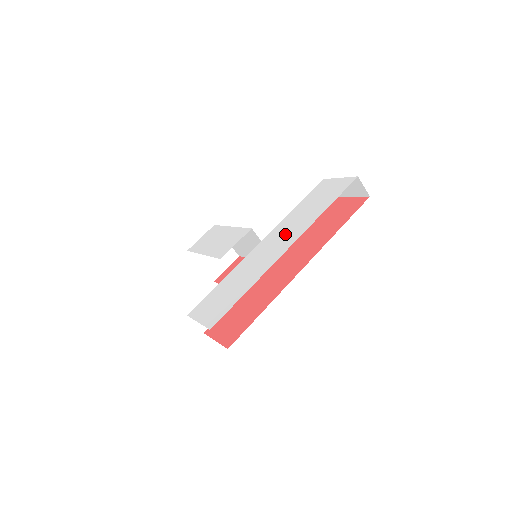
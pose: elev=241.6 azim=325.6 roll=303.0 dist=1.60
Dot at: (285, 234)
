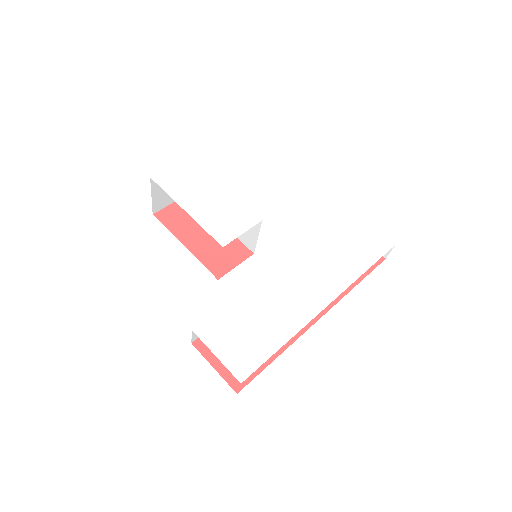
Dot at: (318, 275)
